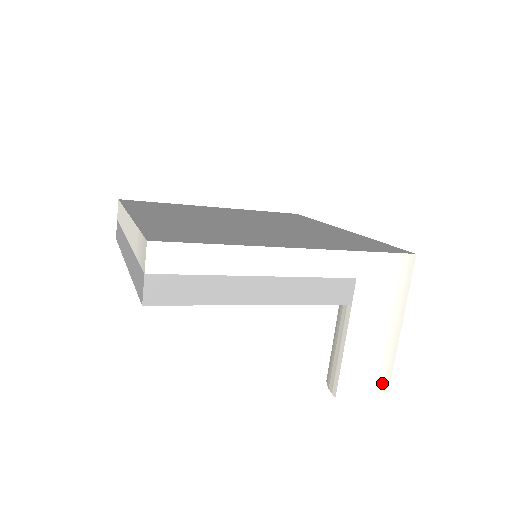
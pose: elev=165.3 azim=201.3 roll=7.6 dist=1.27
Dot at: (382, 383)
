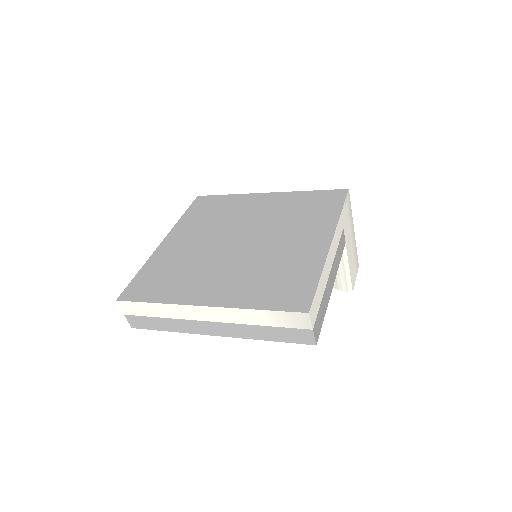
Dot at: (357, 265)
